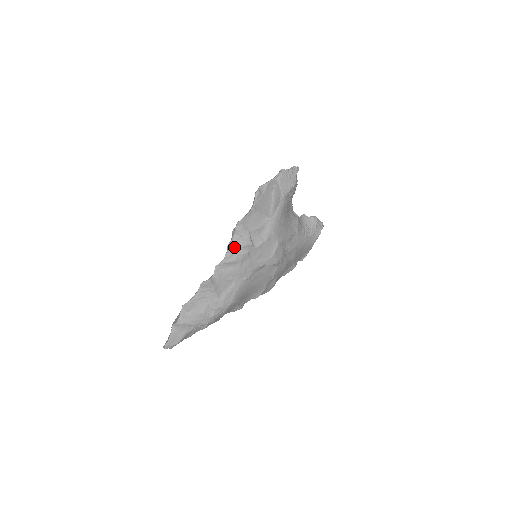
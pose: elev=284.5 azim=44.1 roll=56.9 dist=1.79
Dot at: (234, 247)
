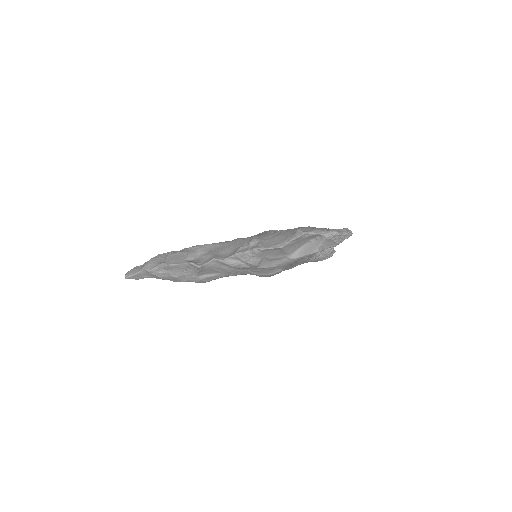
Dot at: (241, 258)
